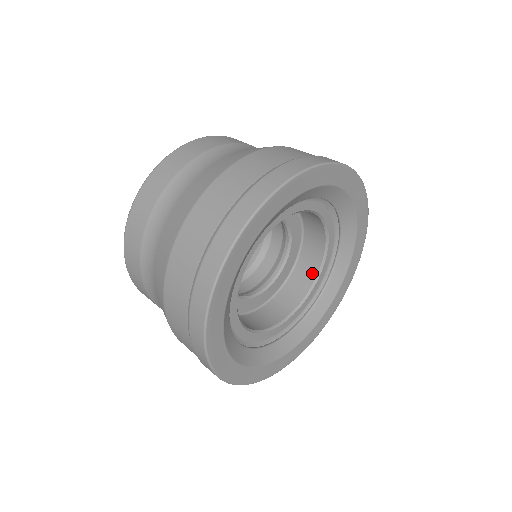
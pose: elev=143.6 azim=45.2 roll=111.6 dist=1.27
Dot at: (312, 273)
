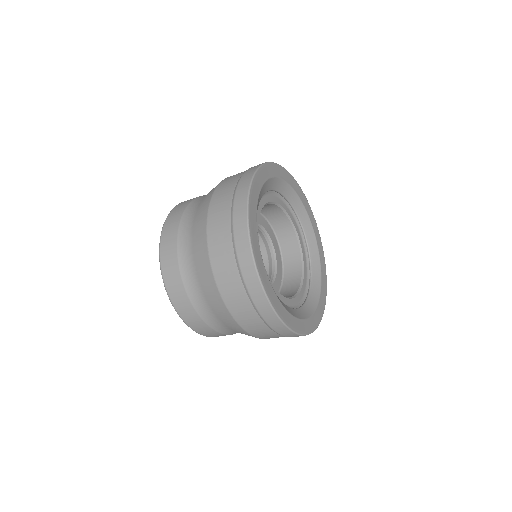
Dot at: (298, 265)
